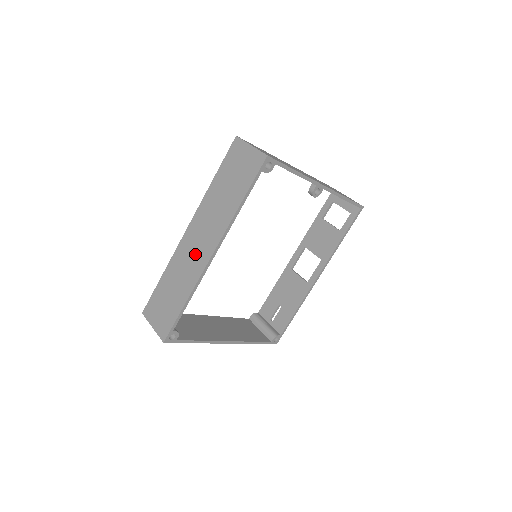
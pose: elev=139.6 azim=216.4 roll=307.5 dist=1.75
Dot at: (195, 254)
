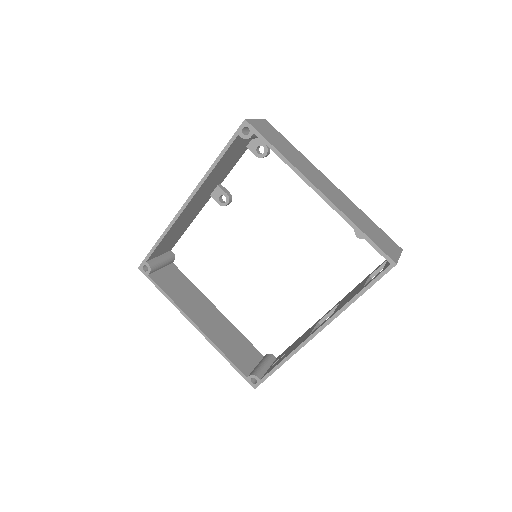
Dot at: occluded
